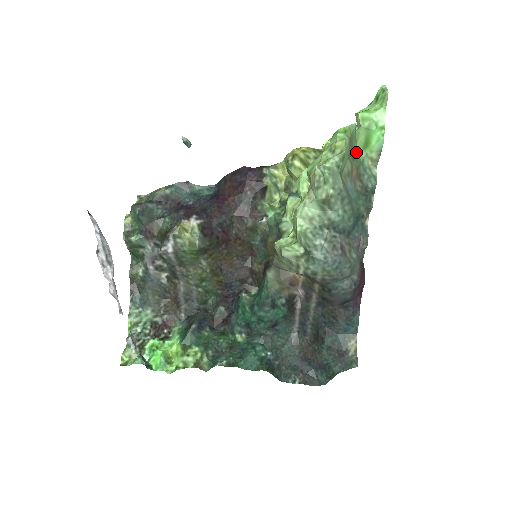
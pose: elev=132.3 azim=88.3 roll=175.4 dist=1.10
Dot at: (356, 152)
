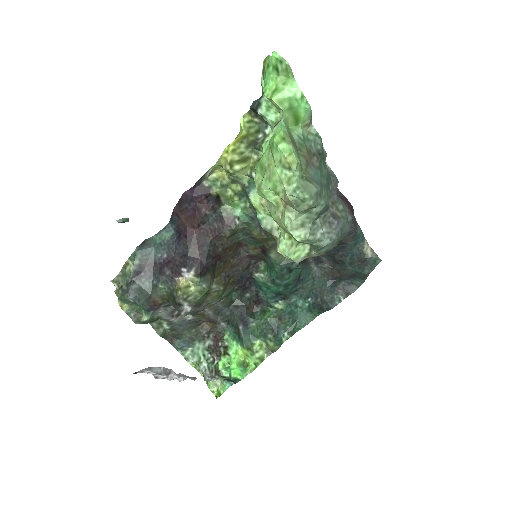
Dot at: (295, 136)
